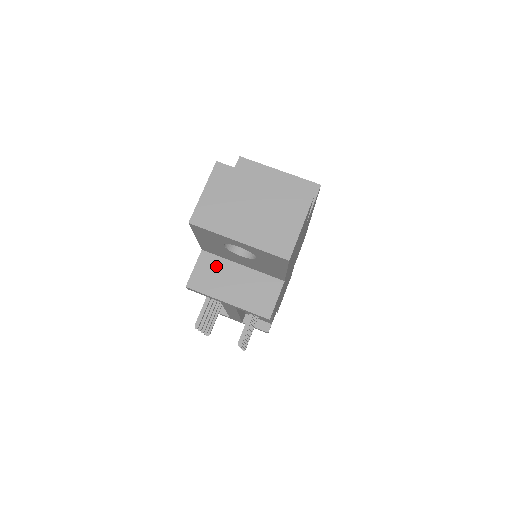
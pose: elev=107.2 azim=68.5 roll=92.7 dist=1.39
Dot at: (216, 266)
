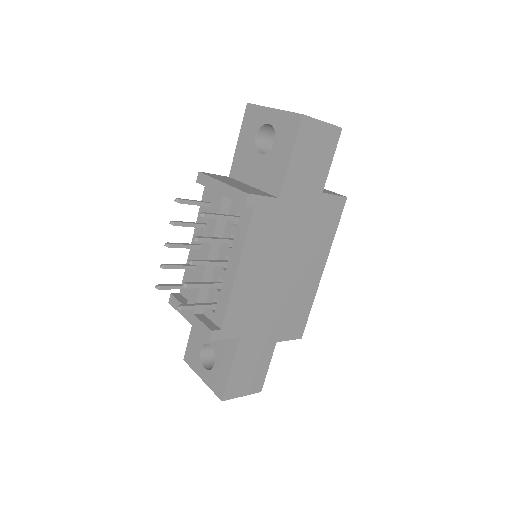
Dot at: (231, 180)
